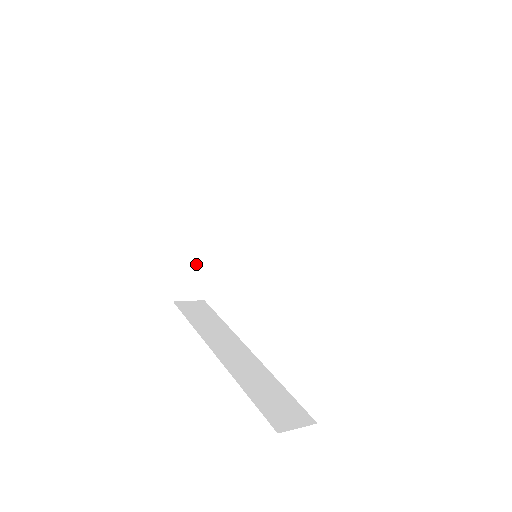
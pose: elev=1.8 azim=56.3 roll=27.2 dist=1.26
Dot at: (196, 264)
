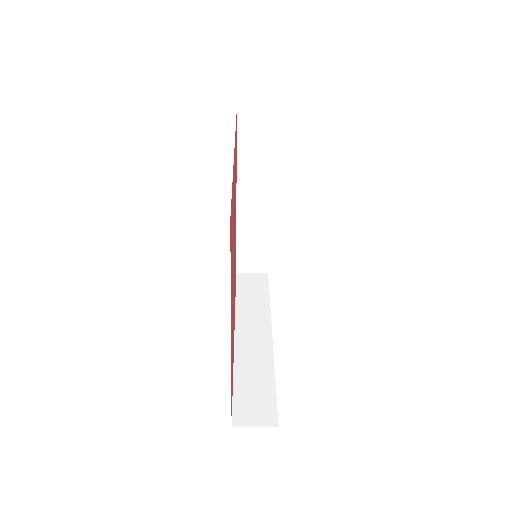
Dot at: (253, 242)
